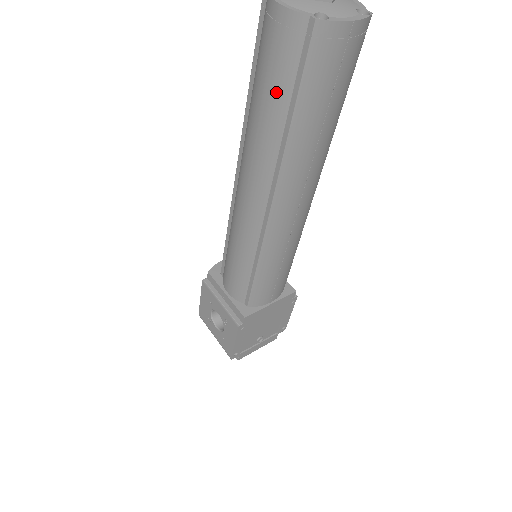
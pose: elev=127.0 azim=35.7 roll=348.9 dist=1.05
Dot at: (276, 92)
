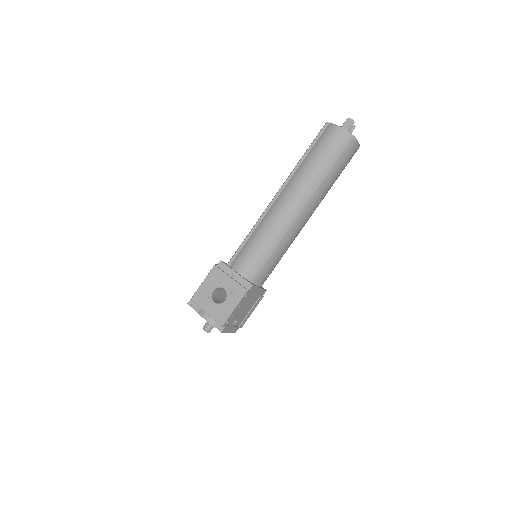
Dot at: (326, 157)
